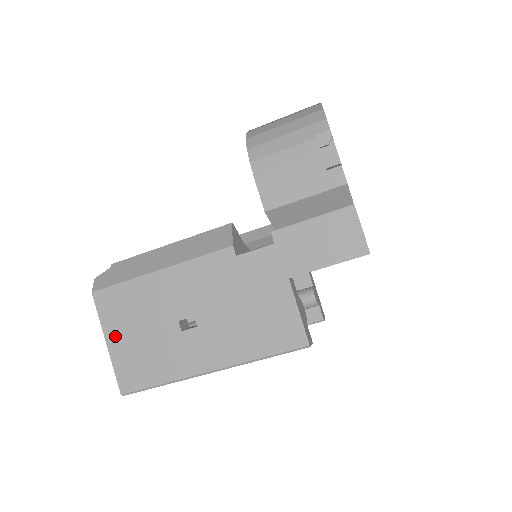
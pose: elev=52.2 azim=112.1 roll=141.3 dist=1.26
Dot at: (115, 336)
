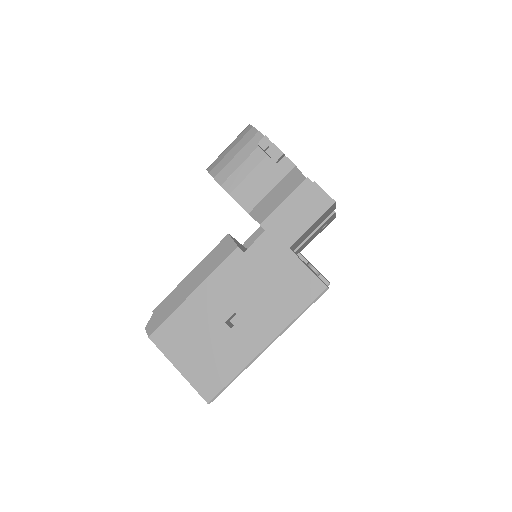
Dot at: (182, 361)
